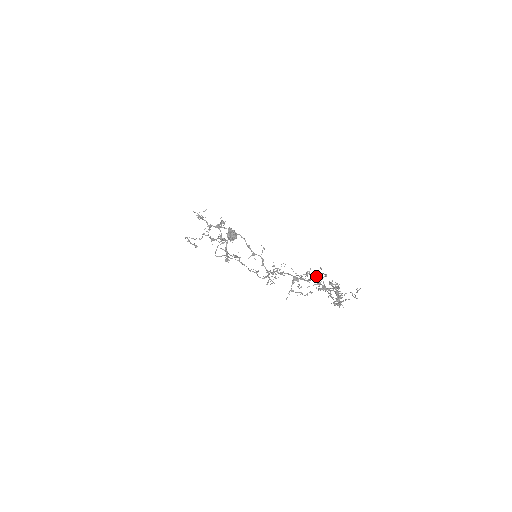
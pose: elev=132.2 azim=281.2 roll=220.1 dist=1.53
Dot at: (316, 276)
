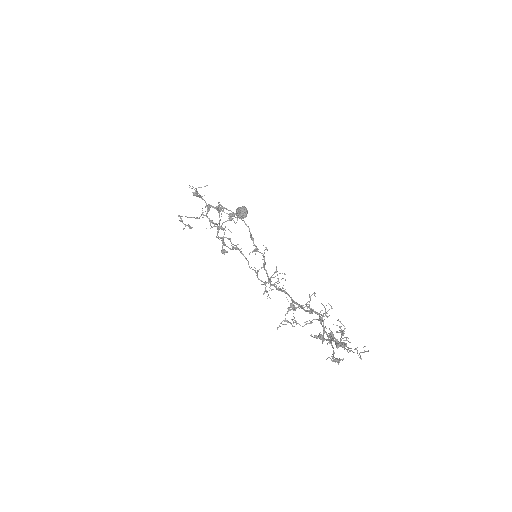
Dot at: (317, 313)
